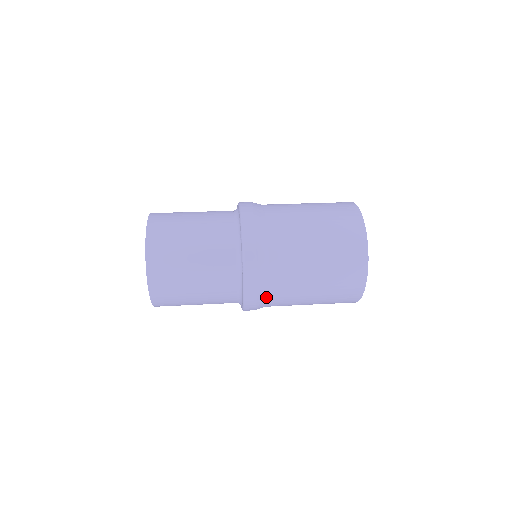
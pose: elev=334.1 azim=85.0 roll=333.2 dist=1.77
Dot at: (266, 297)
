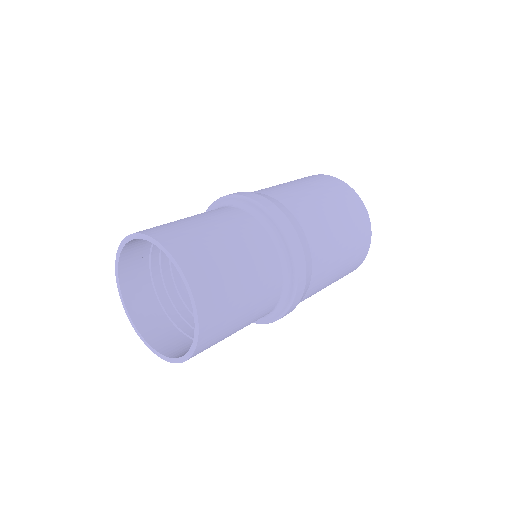
Dot at: (304, 294)
